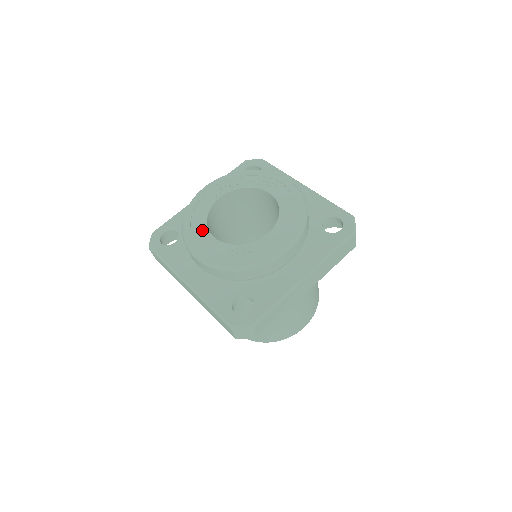
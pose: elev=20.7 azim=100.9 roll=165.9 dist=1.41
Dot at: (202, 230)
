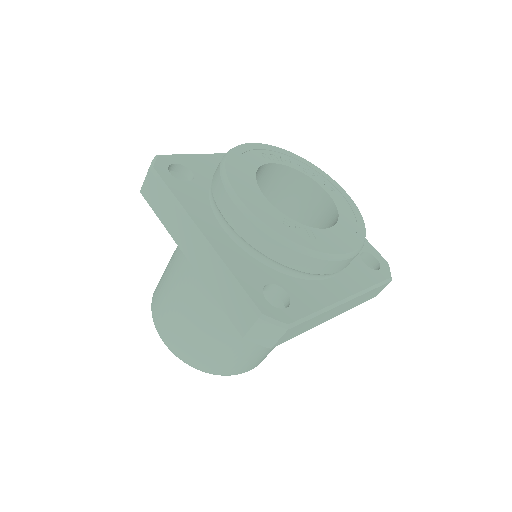
Dot at: (250, 182)
